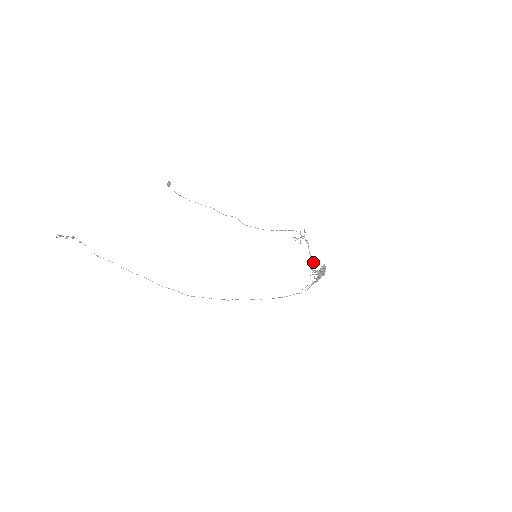
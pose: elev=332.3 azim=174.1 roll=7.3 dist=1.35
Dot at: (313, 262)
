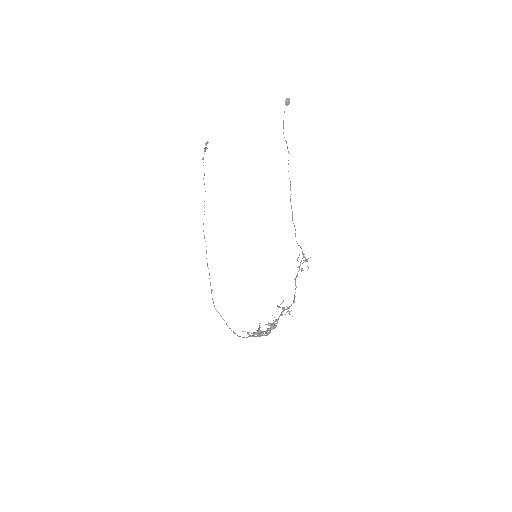
Dot at: (282, 307)
